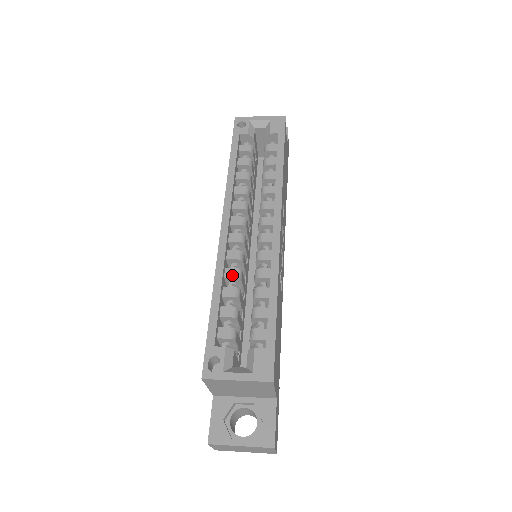
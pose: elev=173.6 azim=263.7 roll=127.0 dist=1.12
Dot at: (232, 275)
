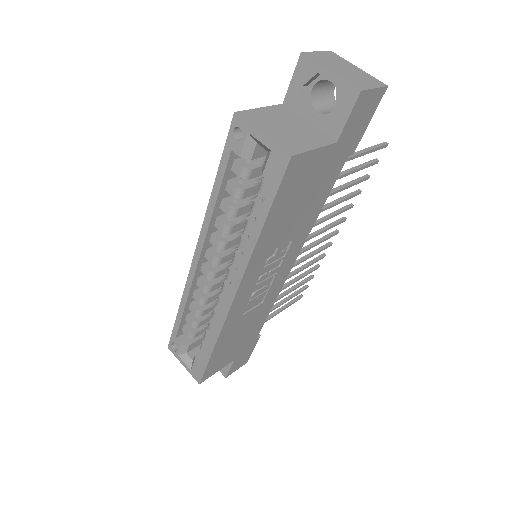
Dot at: (197, 300)
